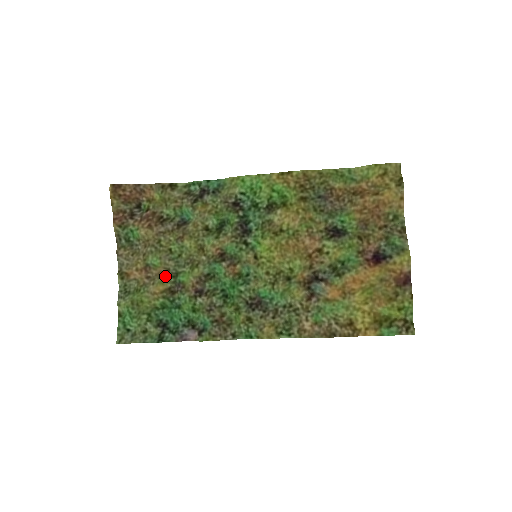
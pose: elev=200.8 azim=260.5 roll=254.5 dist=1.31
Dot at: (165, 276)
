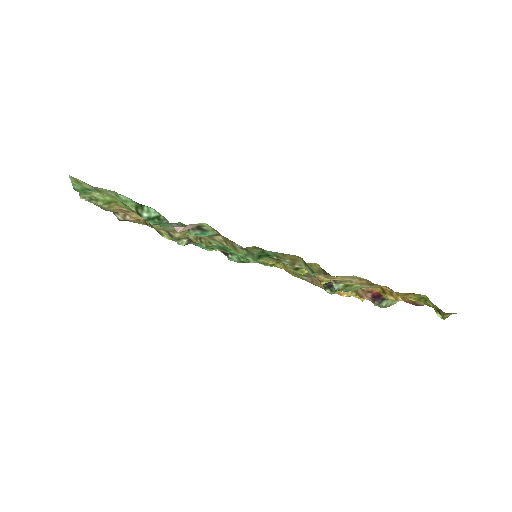
Dot at: occluded
